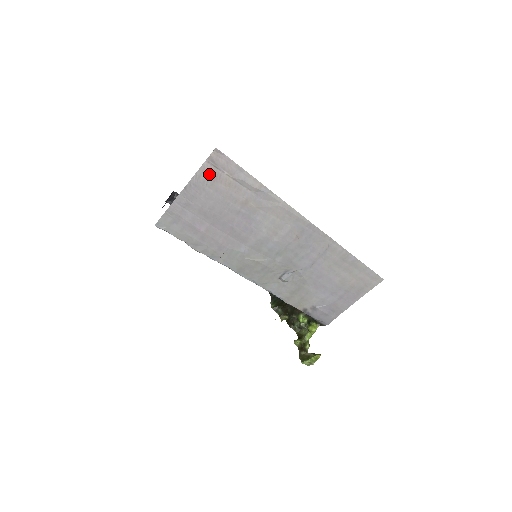
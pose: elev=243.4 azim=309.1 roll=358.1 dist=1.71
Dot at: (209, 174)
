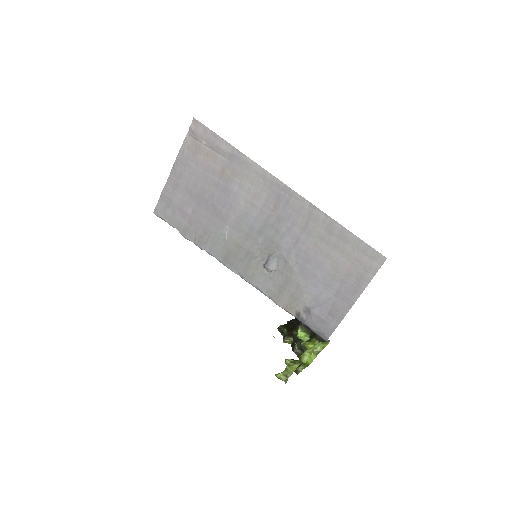
Dot at: (191, 147)
